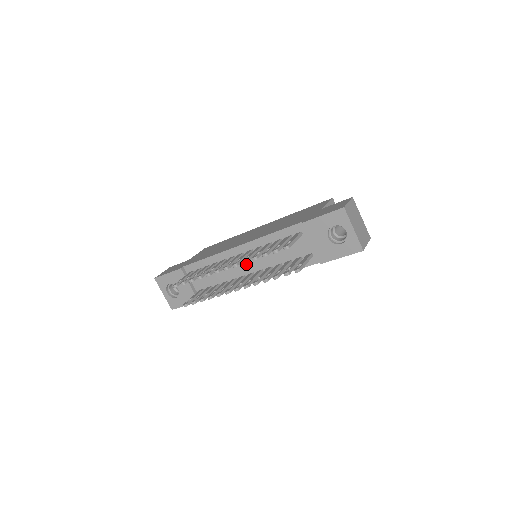
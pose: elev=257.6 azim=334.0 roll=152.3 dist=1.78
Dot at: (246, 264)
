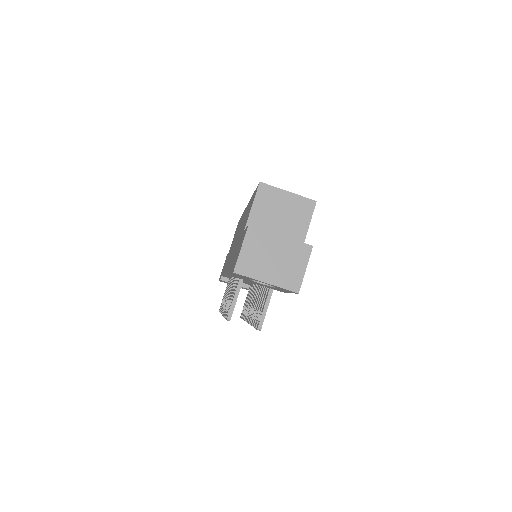
Dot at: occluded
